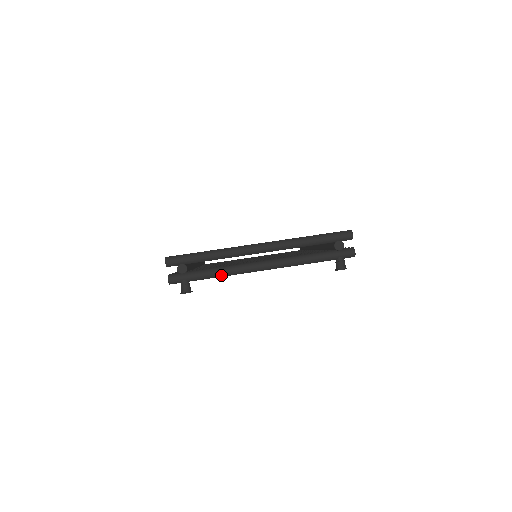
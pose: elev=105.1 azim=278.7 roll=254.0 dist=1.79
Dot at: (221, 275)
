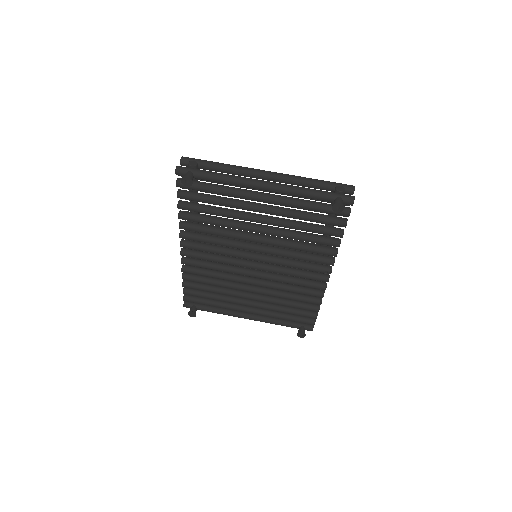
Dot at: (224, 178)
